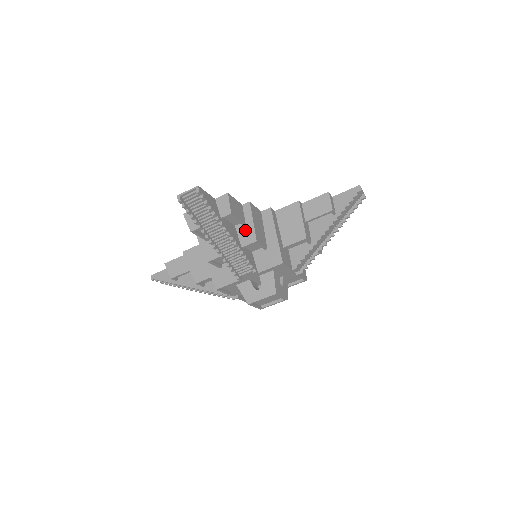
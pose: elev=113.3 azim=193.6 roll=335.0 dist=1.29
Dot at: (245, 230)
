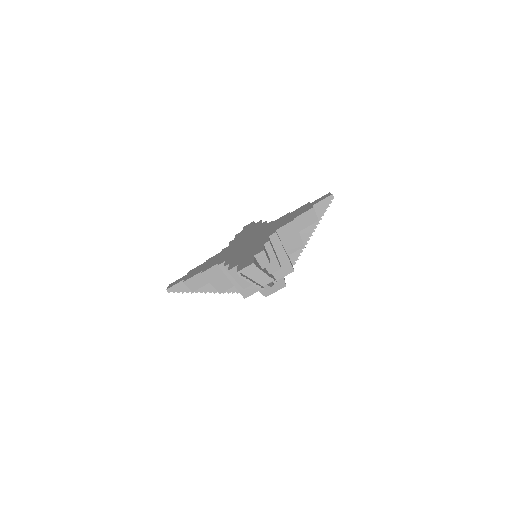
Dot at: (270, 262)
